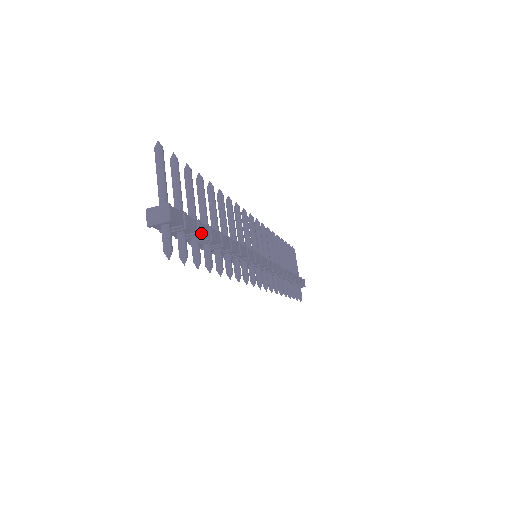
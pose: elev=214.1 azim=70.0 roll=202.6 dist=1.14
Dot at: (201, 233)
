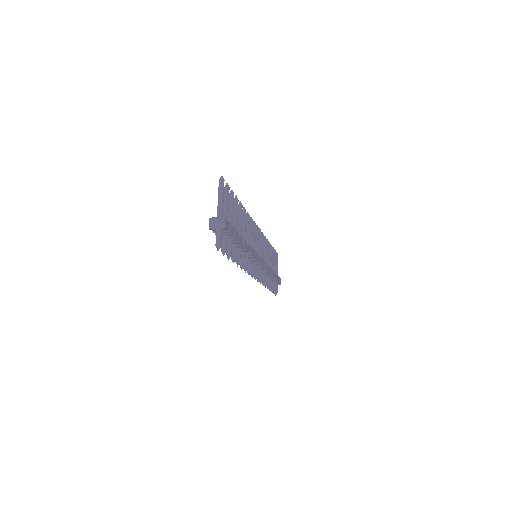
Dot at: (235, 237)
